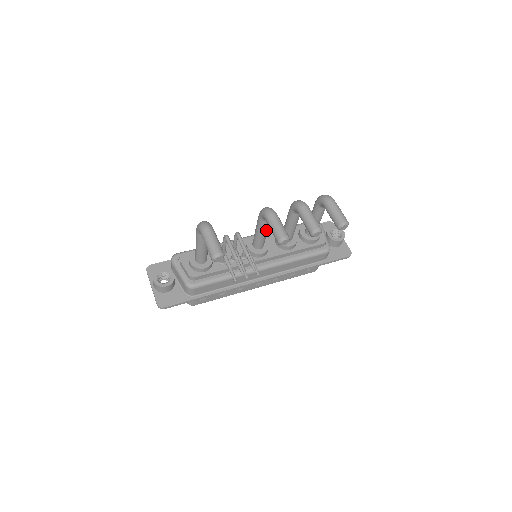
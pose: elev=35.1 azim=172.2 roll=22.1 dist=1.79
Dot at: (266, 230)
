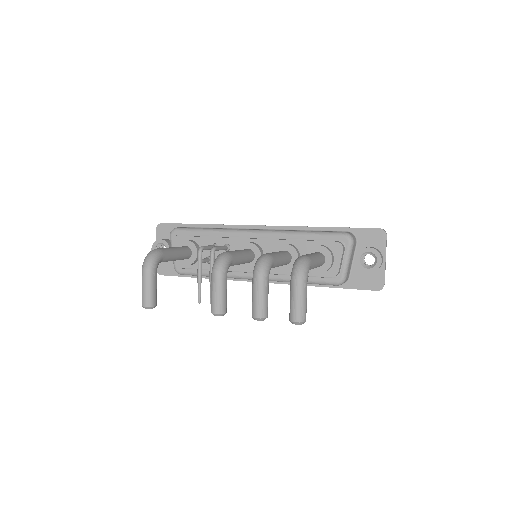
Dot at: (236, 264)
